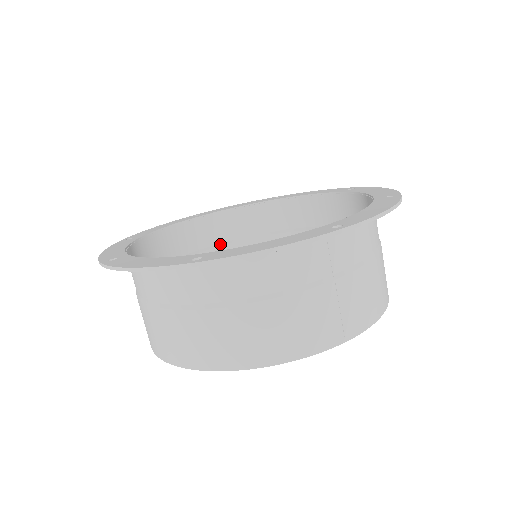
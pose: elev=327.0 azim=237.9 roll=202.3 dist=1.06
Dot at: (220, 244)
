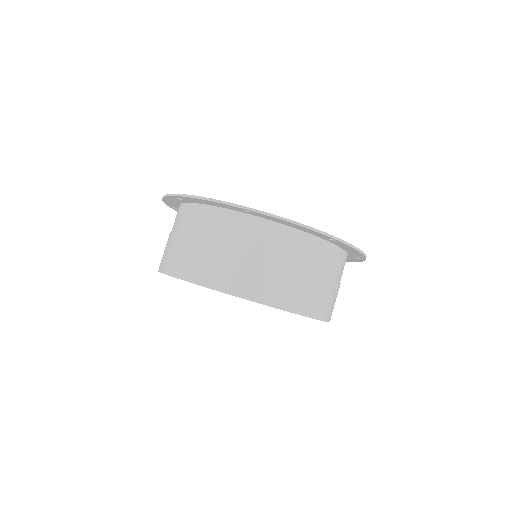
Dot at: occluded
